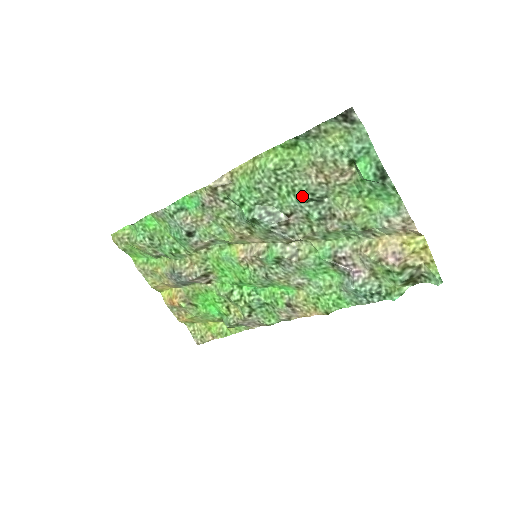
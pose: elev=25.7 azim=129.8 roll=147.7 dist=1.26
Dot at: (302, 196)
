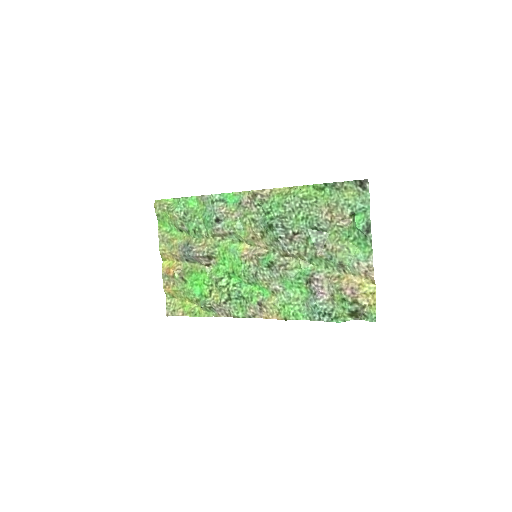
Dot at: (311, 223)
